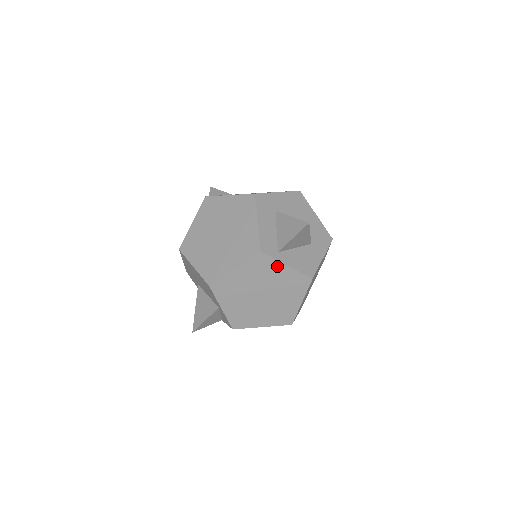
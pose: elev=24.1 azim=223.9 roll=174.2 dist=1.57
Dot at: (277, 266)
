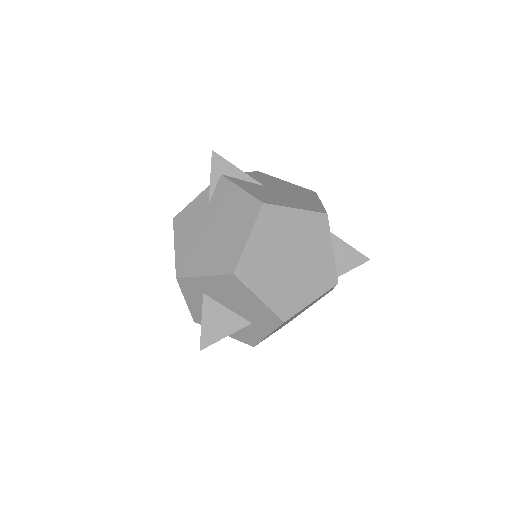
Dot at: occluded
